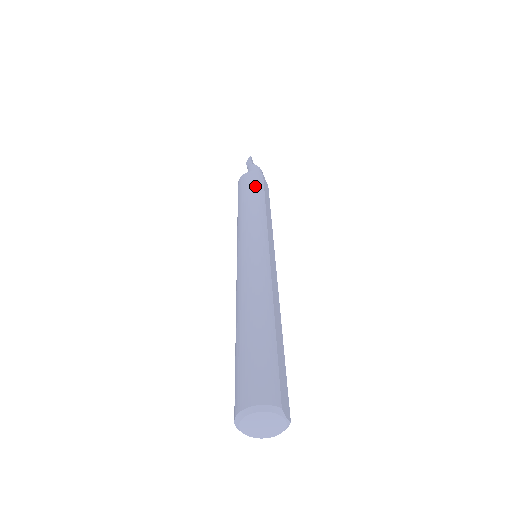
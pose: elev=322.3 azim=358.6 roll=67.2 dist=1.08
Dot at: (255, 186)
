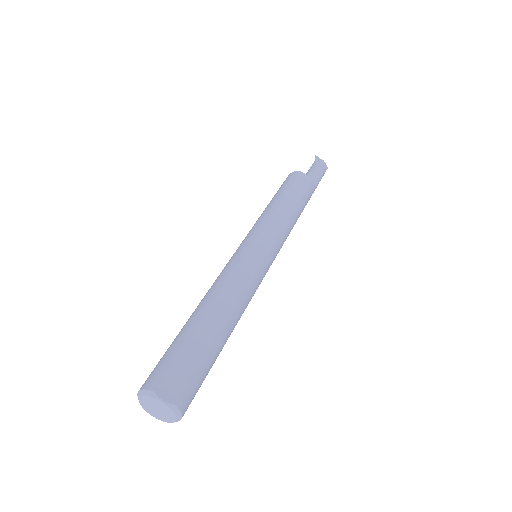
Dot at: (281, 188)
